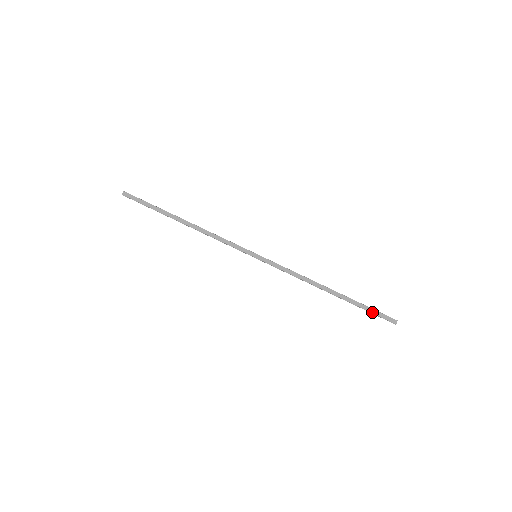
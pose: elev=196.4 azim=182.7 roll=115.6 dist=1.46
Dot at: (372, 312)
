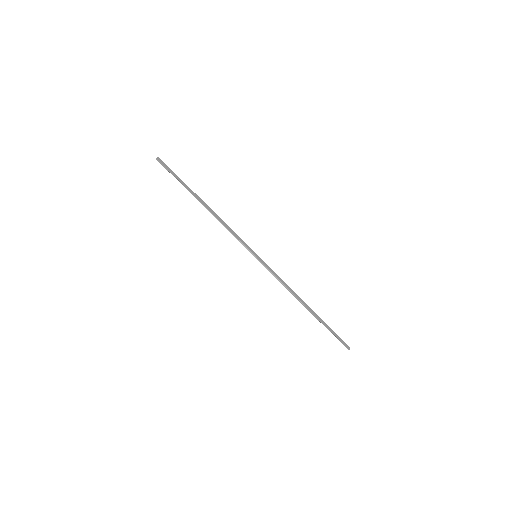
Dot at: (334, 334)
